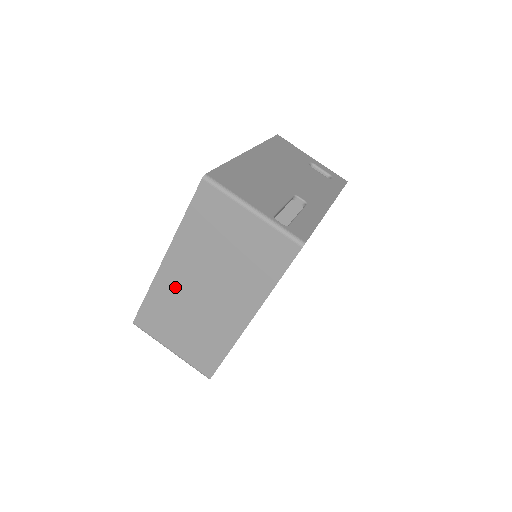
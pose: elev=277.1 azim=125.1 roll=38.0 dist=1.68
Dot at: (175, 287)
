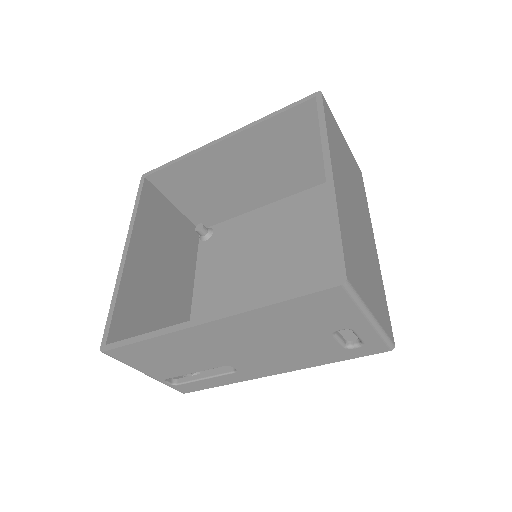
Dot at: occluded
